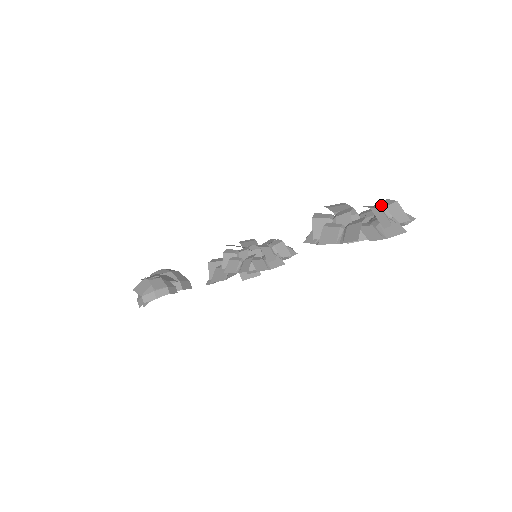
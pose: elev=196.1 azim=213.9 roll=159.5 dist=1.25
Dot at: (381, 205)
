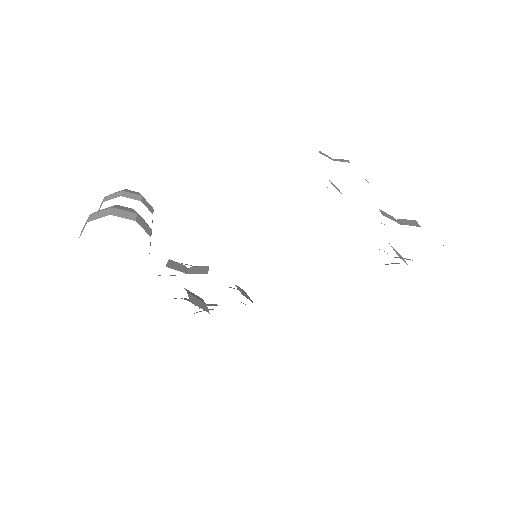
Dot at: occluded
